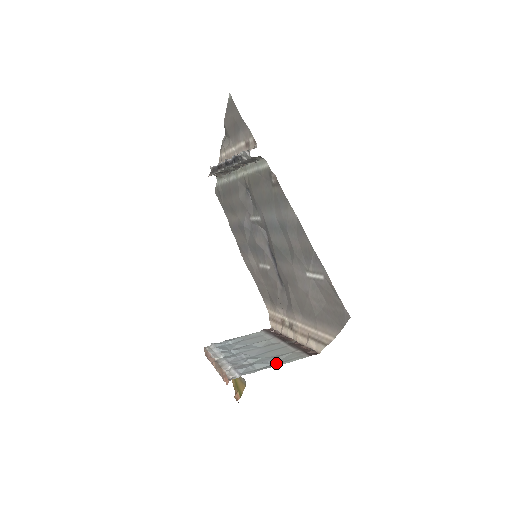
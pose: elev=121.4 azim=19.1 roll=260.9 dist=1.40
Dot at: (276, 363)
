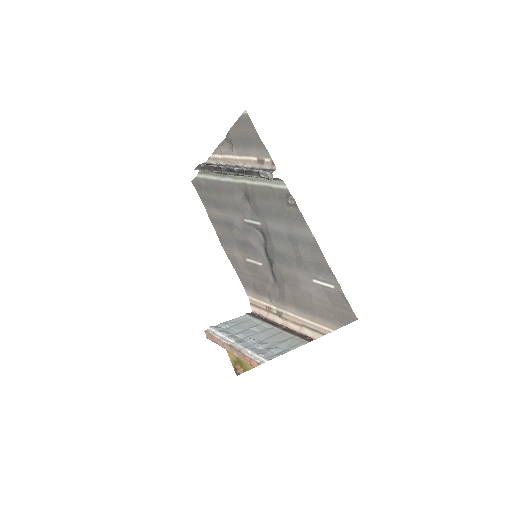
Dot at: (287, 348)
